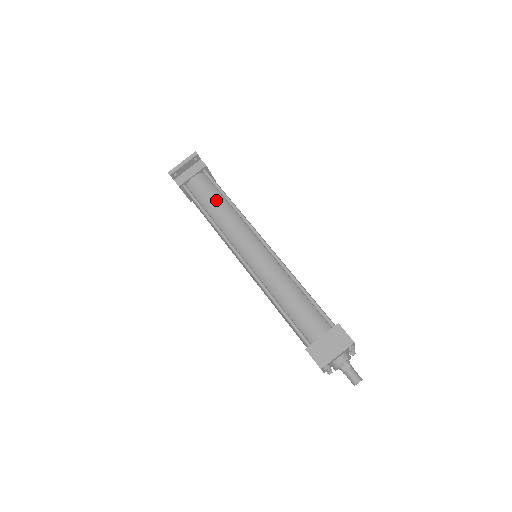
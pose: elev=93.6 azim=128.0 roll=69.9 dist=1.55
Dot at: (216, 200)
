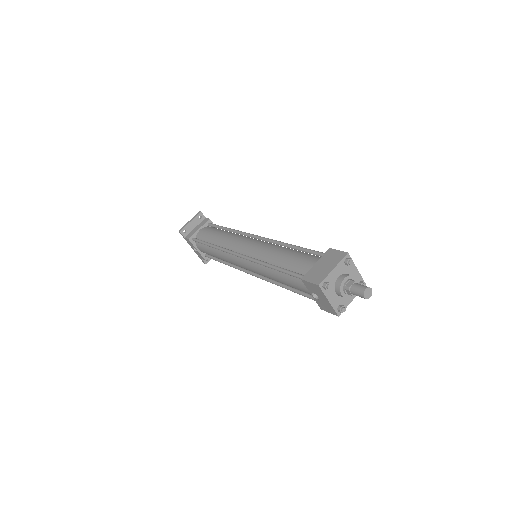
Dot at: (217, 233)
